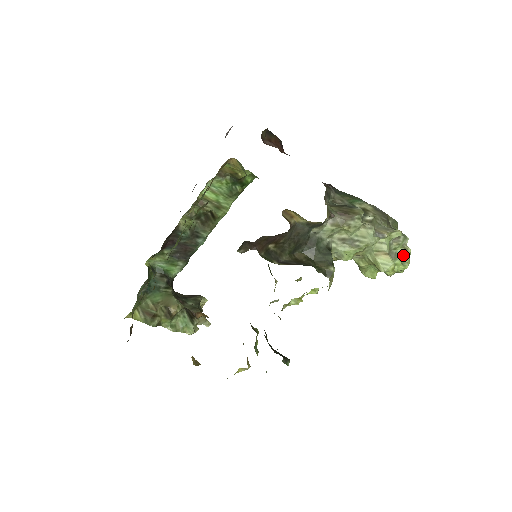
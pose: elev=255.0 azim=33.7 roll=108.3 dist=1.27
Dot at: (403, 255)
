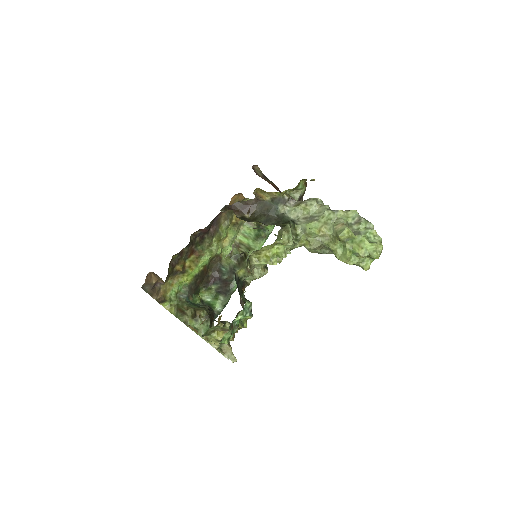
Dot at: (368, 234)
